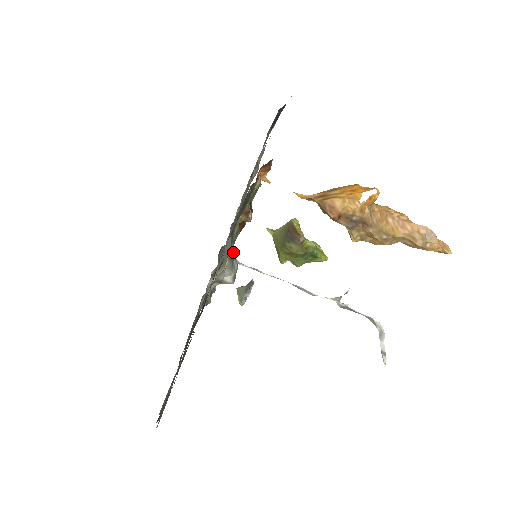
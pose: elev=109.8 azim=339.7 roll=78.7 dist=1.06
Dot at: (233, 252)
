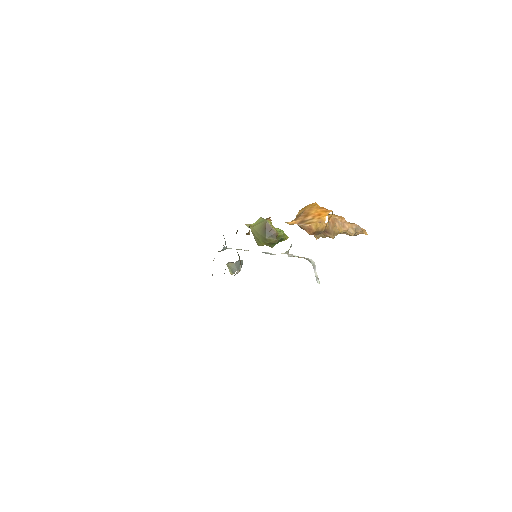
Dot at: occluded
